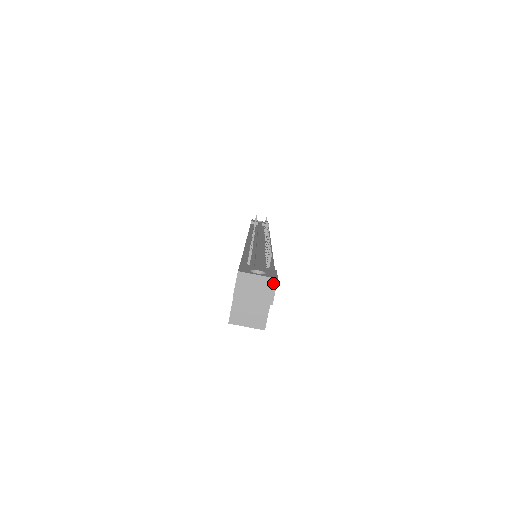
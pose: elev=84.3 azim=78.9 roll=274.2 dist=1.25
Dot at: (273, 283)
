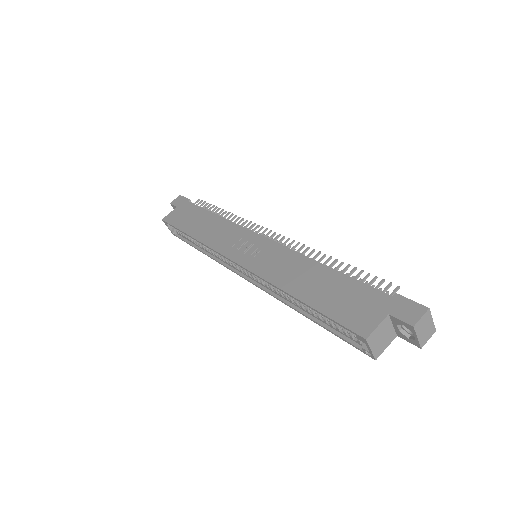
Dot at: (433, 332)
